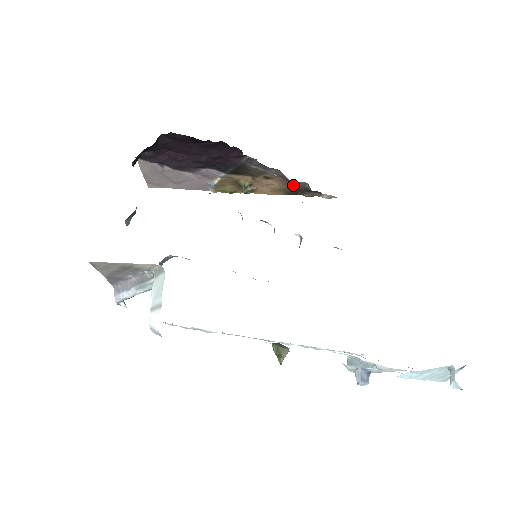
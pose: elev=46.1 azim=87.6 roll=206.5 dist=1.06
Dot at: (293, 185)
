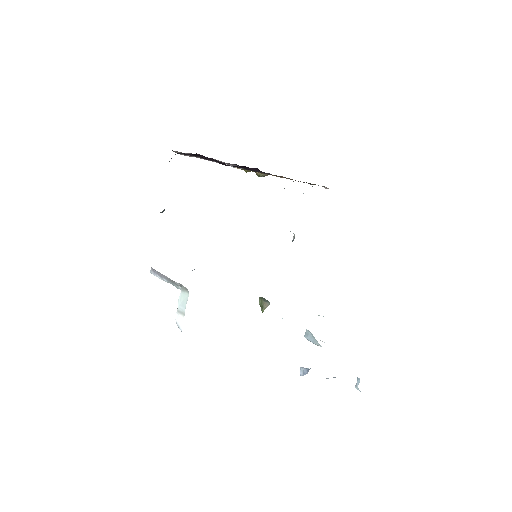
Dot at: occluded
